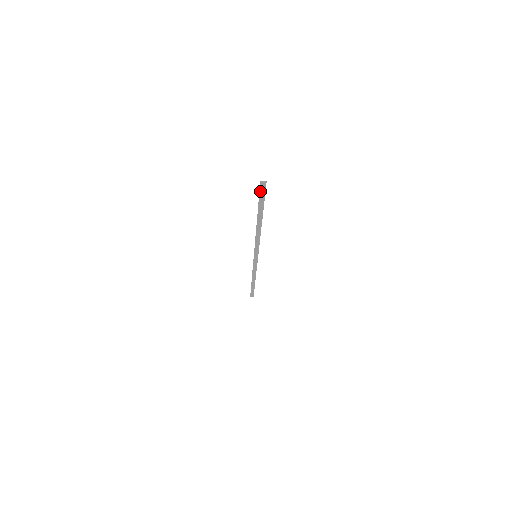
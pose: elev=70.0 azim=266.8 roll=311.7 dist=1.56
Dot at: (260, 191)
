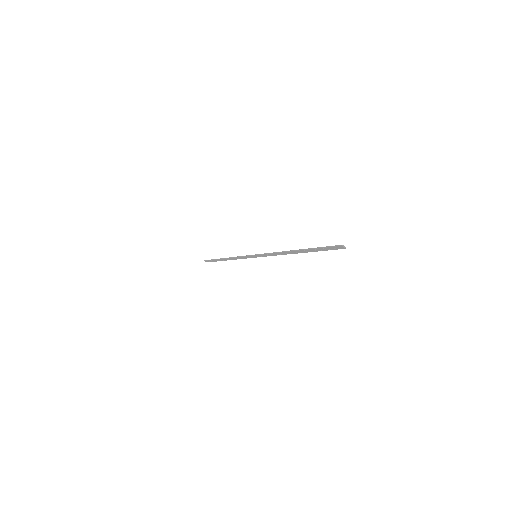
Dot at: (331, 247)
